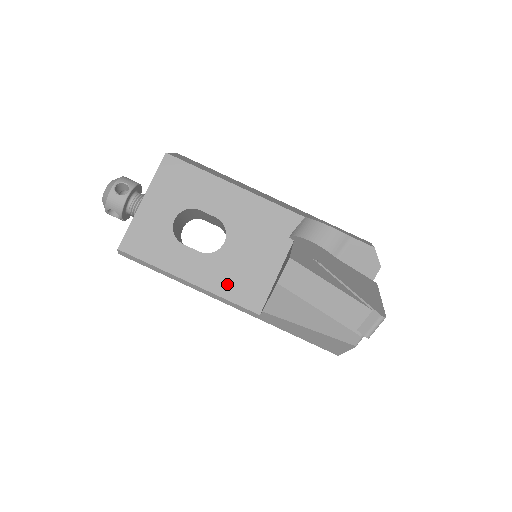
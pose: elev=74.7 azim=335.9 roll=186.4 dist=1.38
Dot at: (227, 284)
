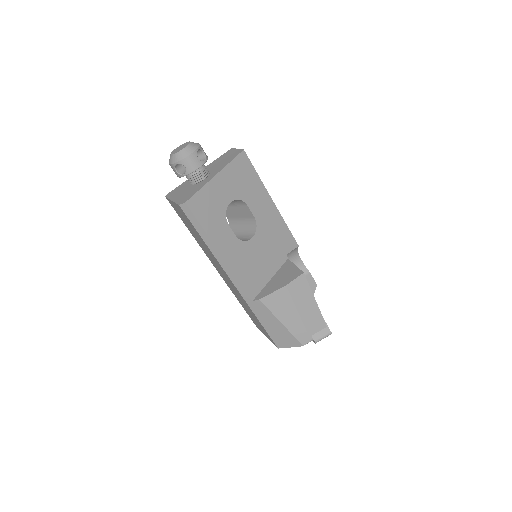
Dot at: (243, 269)
